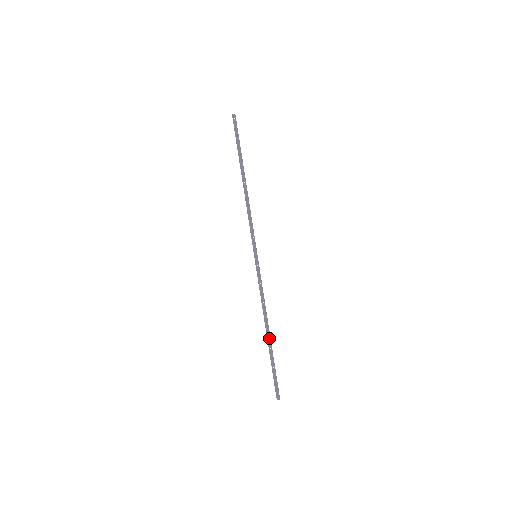
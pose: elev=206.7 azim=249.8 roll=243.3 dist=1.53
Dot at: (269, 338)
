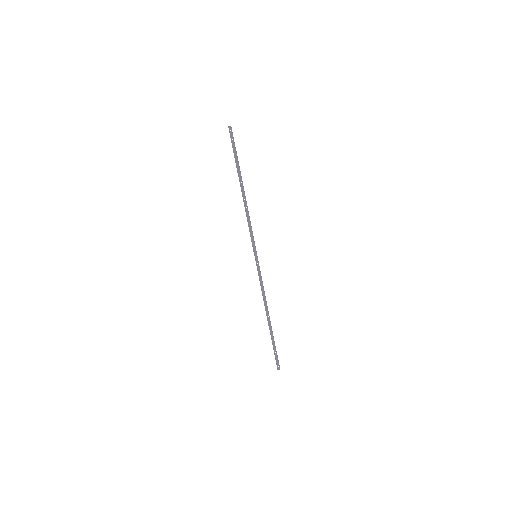
Dot at: (270, 323)
